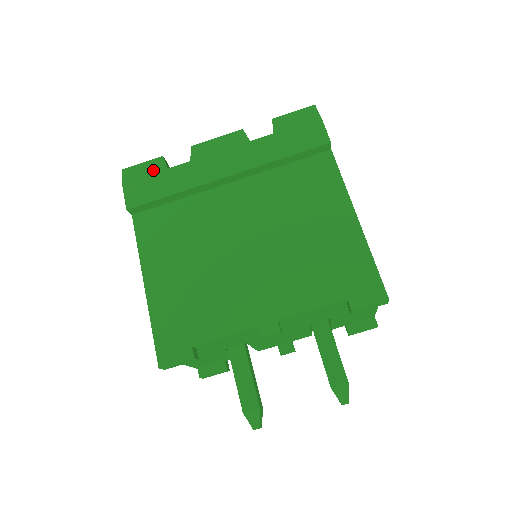
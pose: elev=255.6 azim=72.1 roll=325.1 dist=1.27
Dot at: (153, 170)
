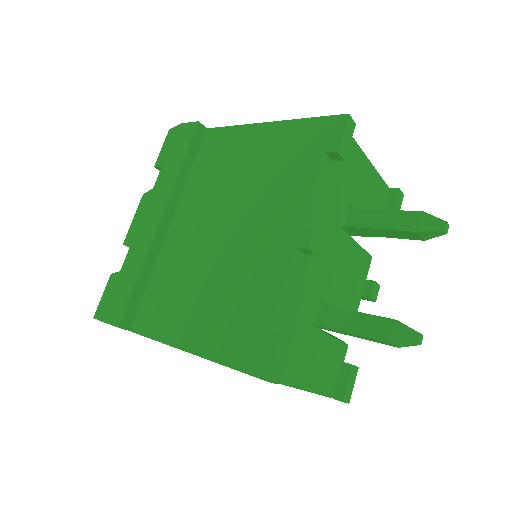
Dot at: (112, 286)
